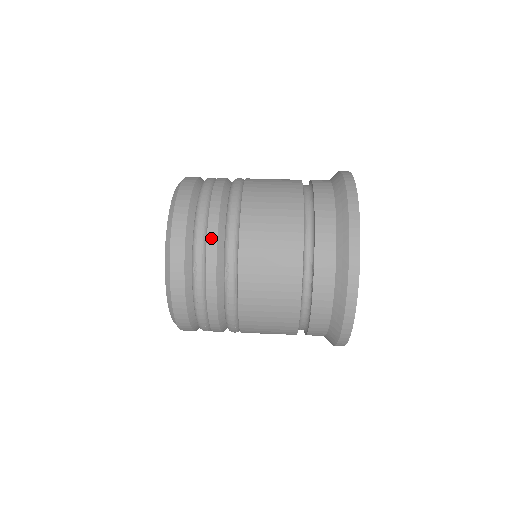
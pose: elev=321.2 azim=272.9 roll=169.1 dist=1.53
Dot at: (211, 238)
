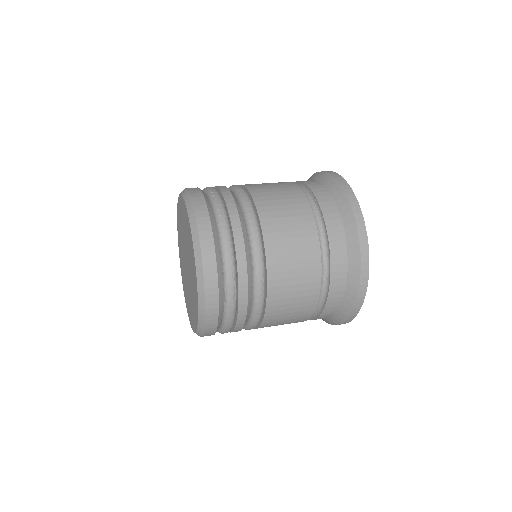
Dot at: (220, 186)
